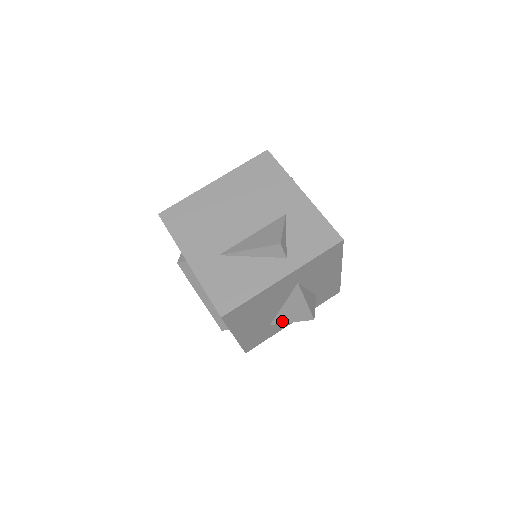
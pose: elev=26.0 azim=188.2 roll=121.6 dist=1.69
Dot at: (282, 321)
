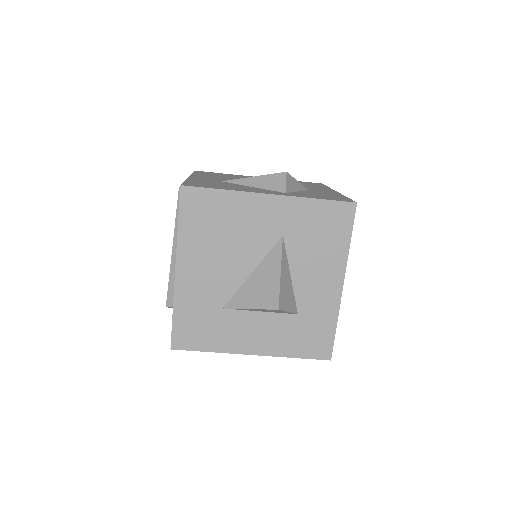
Dot at: (239, 304)
